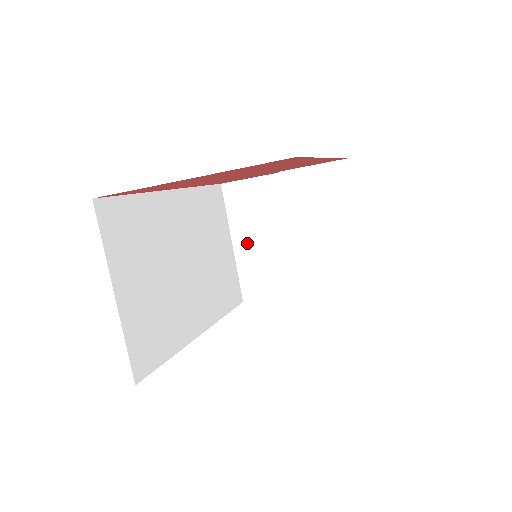
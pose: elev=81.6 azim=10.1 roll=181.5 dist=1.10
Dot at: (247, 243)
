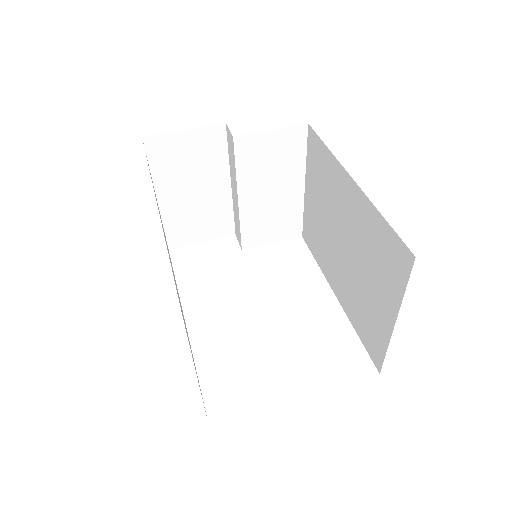
Dot at: (175, 197)
